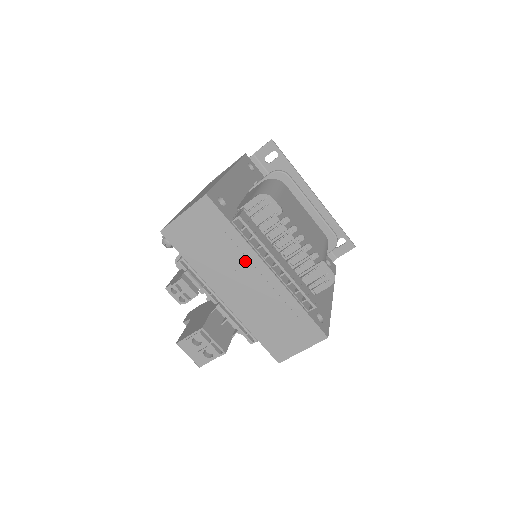
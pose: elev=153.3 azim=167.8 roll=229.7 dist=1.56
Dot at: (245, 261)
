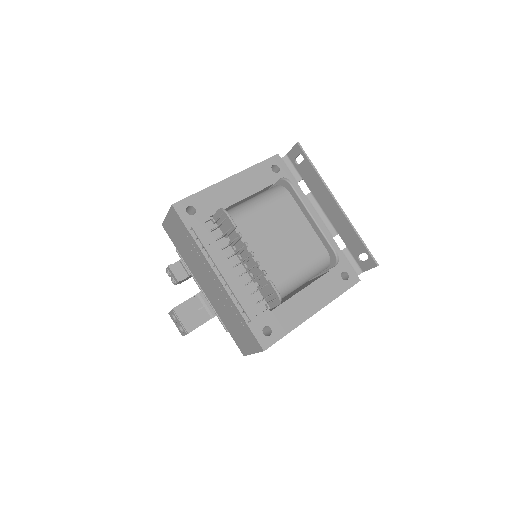
Dot at: (204, 265)
